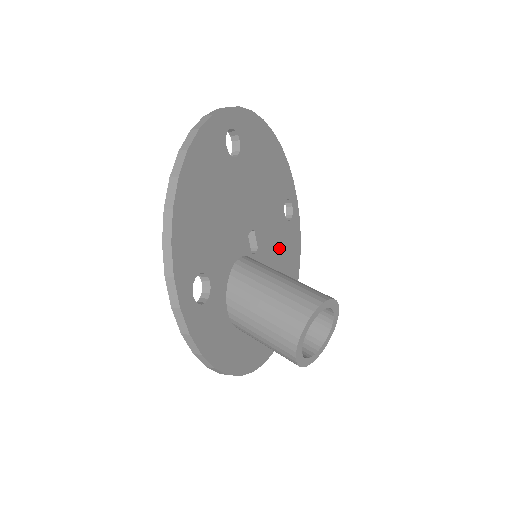
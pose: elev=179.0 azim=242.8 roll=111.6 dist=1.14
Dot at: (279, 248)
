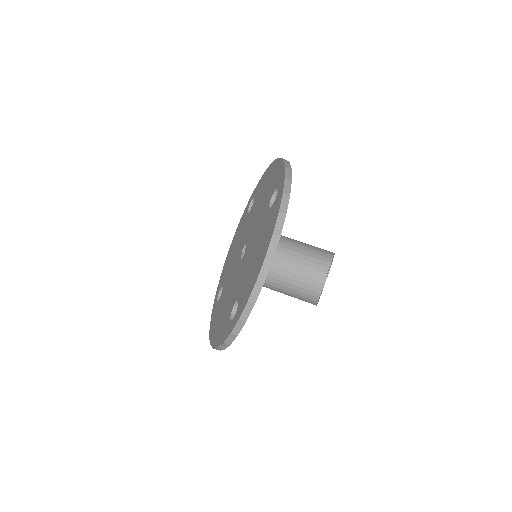
Dot at: occluded
